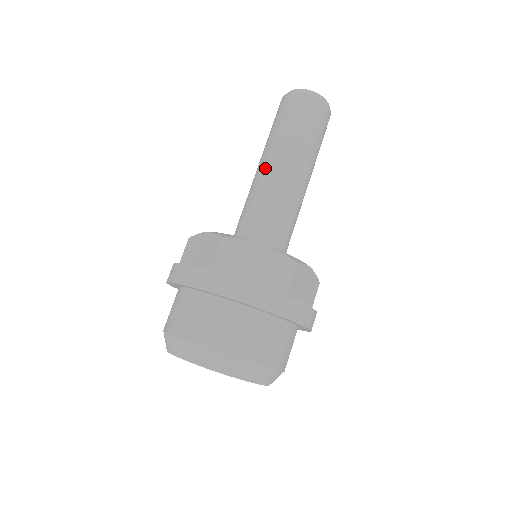
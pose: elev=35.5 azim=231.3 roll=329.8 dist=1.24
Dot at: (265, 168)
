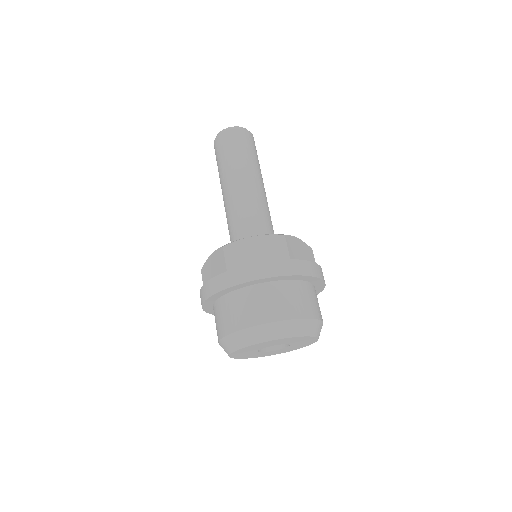
Dot at: (228, 192)
